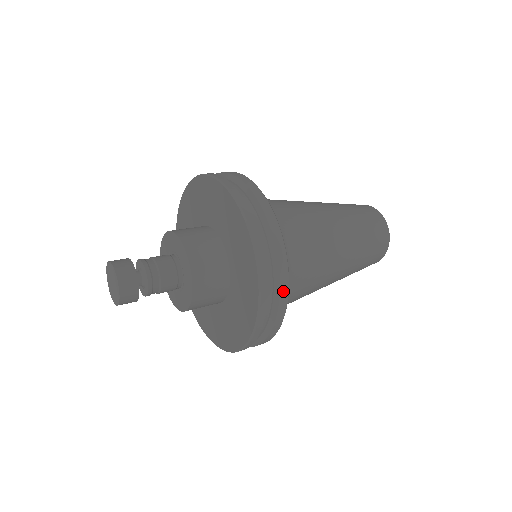
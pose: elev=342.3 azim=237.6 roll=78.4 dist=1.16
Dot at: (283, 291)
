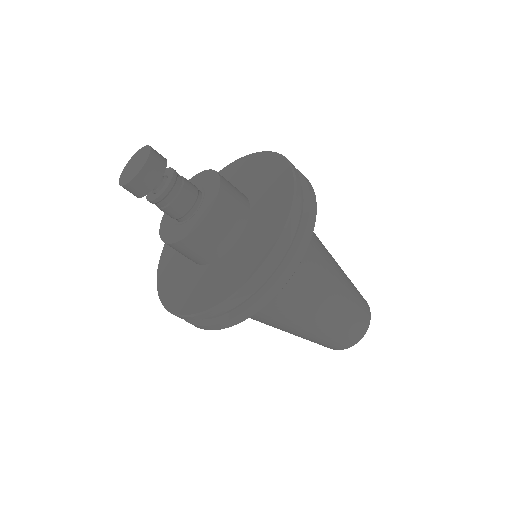
Dot at: (312, 198)
